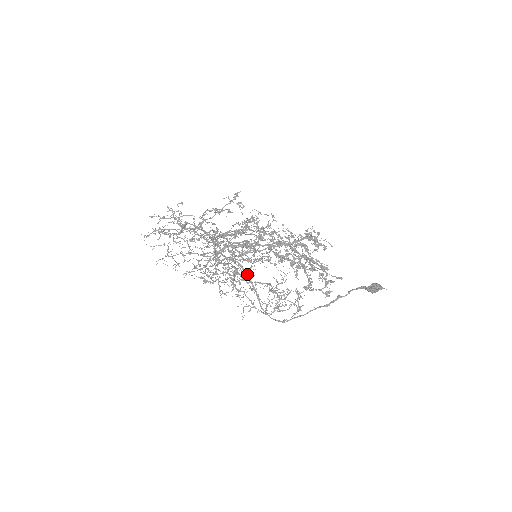
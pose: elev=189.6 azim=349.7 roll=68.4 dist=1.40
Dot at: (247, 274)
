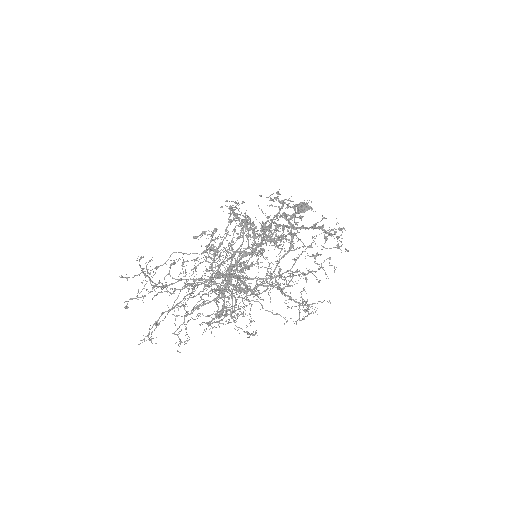
Dot at: (237, 277)
